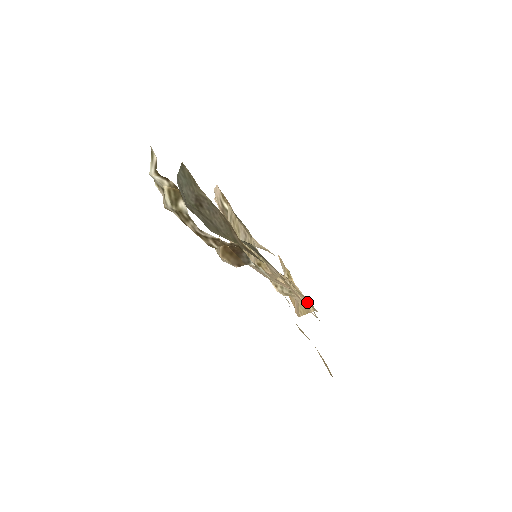
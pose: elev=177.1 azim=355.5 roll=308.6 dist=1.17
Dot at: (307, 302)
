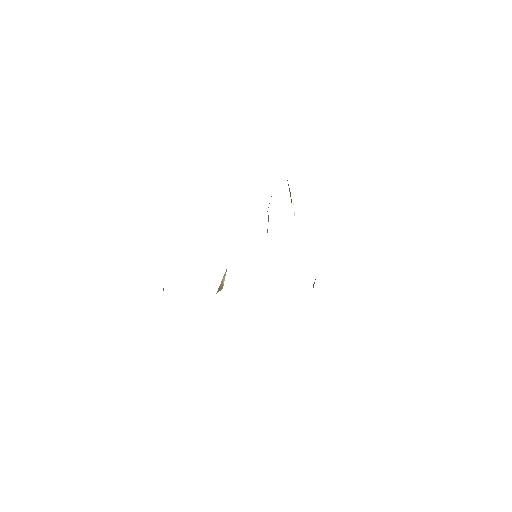
Dot at: occluded
